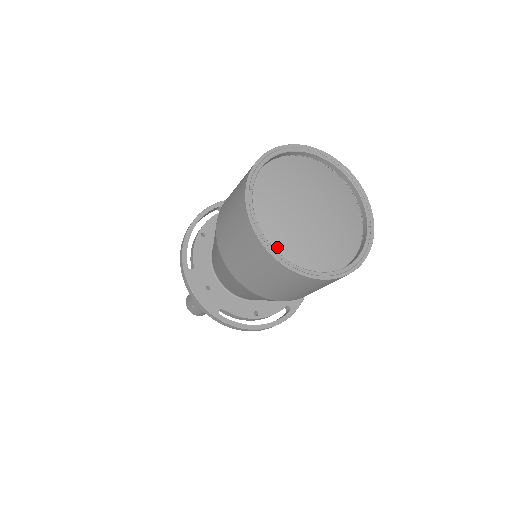
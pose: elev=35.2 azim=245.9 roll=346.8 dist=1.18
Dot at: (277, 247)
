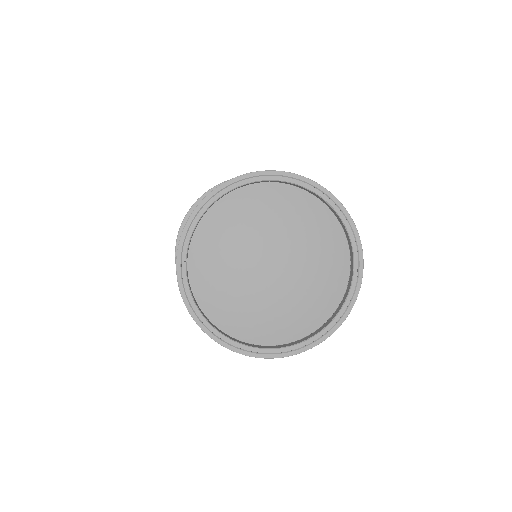
Dot at: (226, 322)
